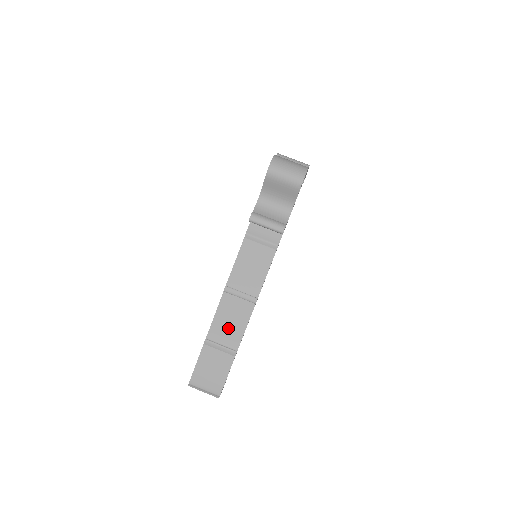
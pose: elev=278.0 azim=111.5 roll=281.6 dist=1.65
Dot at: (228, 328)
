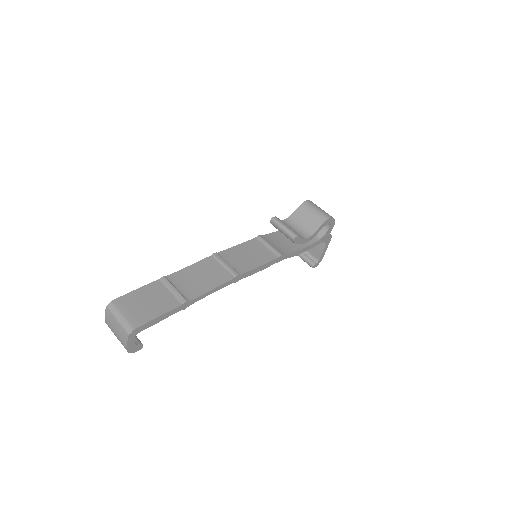
Dot at: (194, 281)
